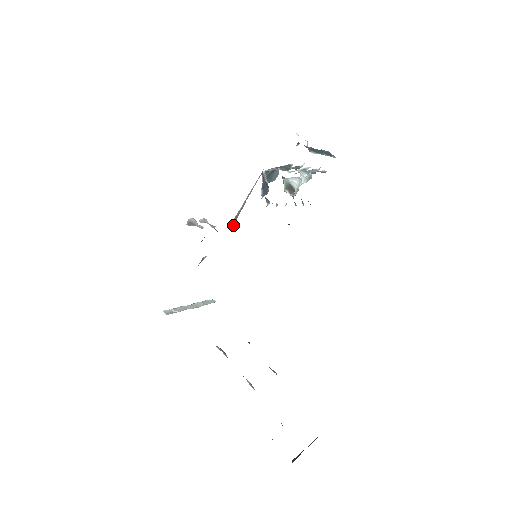
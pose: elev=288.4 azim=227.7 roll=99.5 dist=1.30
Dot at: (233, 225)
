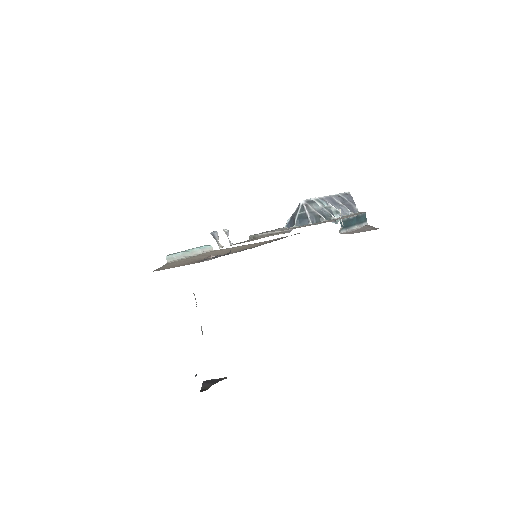
Dot at: (249, 239)
